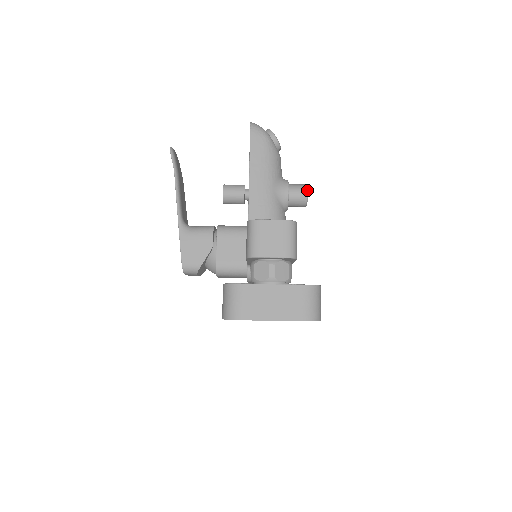
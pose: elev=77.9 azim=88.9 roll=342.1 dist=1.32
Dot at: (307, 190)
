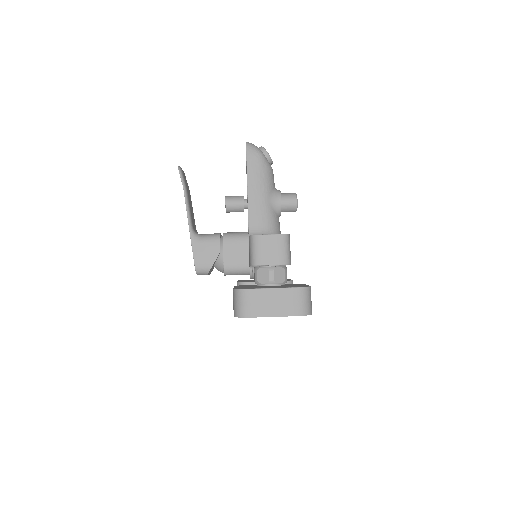
Dot at: (297, 199)
